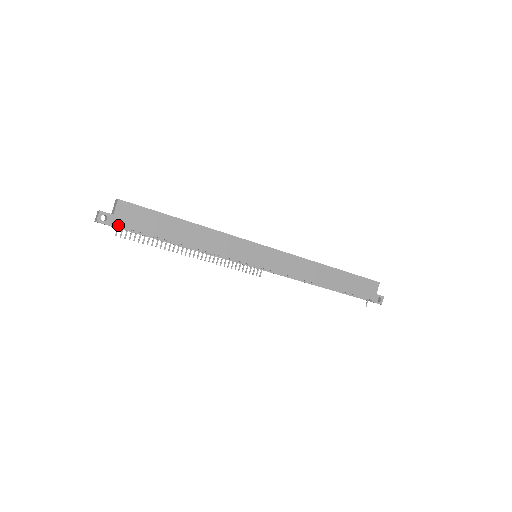
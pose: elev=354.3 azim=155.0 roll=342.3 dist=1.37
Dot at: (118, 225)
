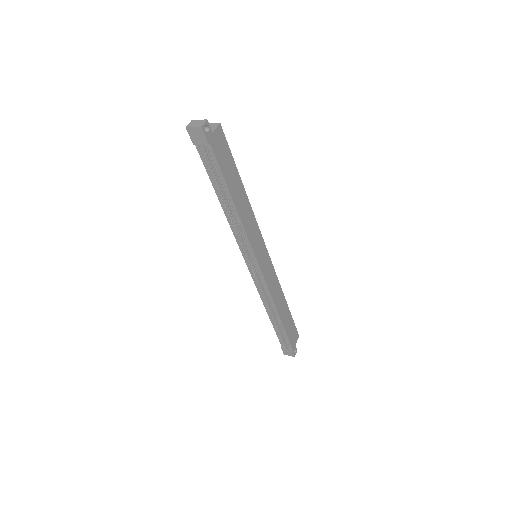
Dot at: (211, 145)
